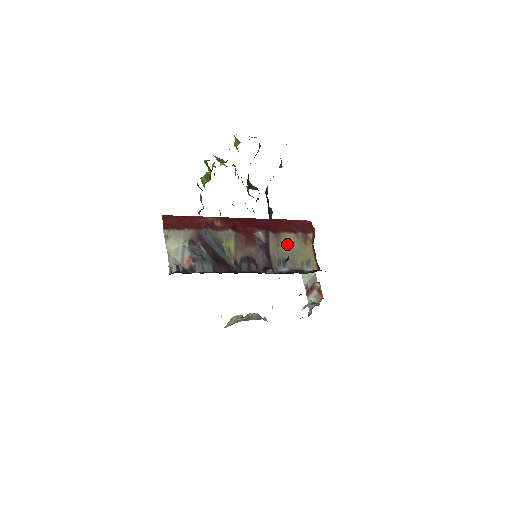
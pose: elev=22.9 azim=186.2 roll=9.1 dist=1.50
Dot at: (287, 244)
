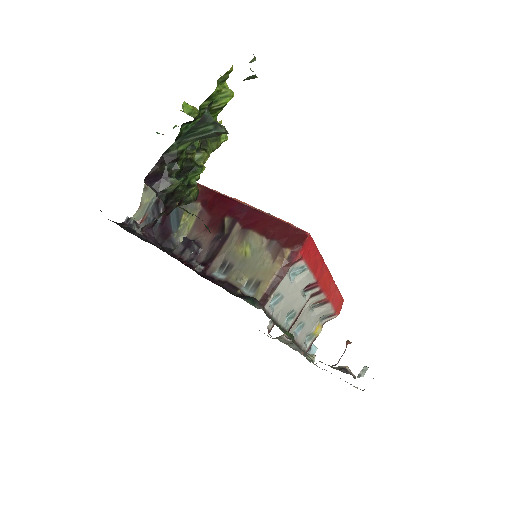
Dot at: (247, 248)
